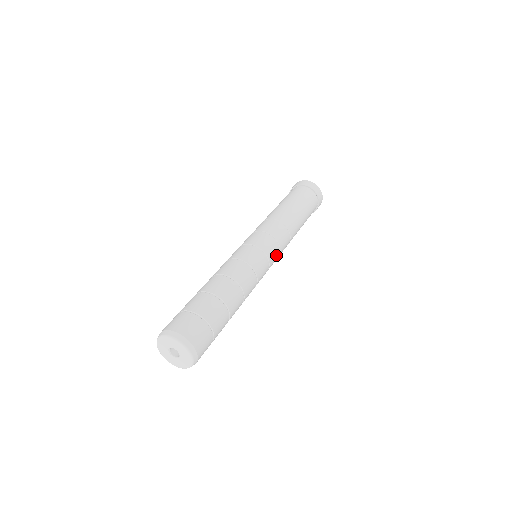
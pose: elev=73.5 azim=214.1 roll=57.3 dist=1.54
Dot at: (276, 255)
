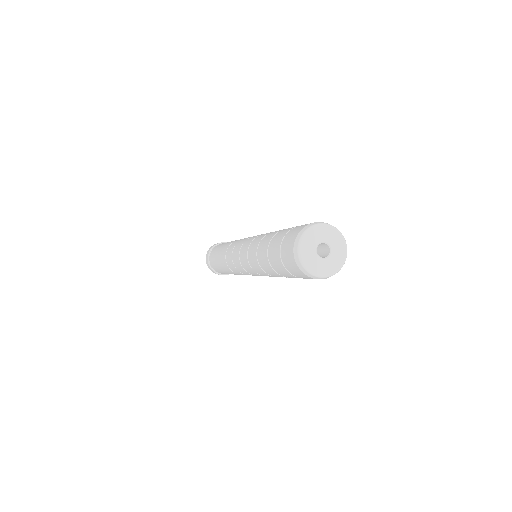
Dot at: occluded
